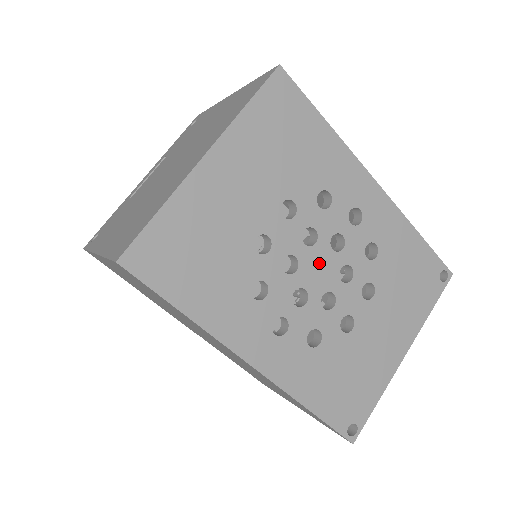
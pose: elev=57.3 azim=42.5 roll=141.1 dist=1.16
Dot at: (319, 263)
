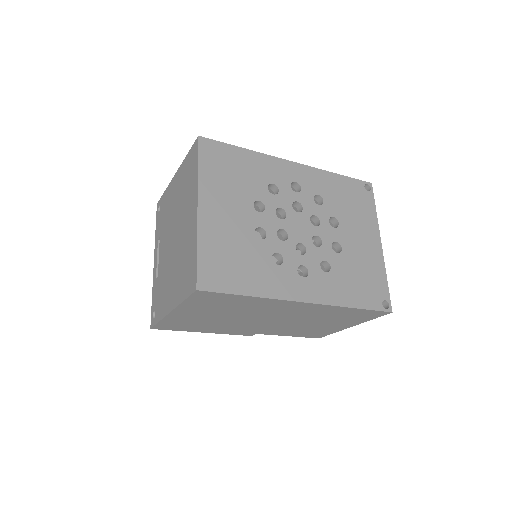
Dot at: (296, 224)
